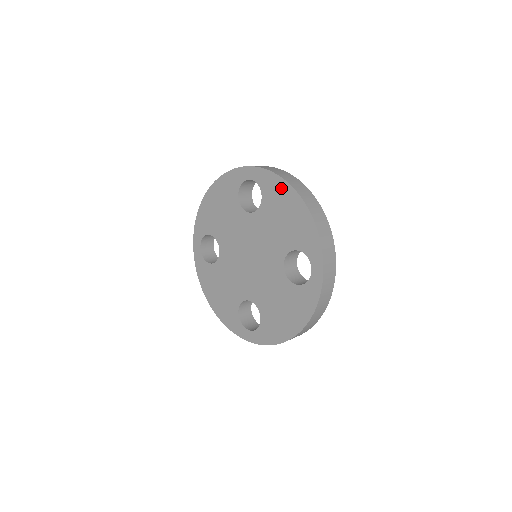
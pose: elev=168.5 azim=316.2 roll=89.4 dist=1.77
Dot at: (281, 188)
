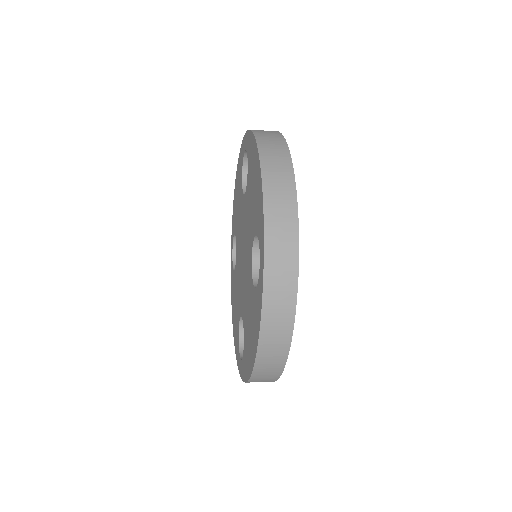
Dot at: (253, 149)
